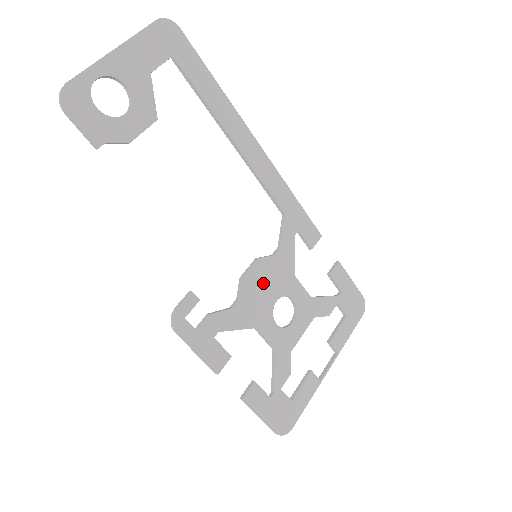
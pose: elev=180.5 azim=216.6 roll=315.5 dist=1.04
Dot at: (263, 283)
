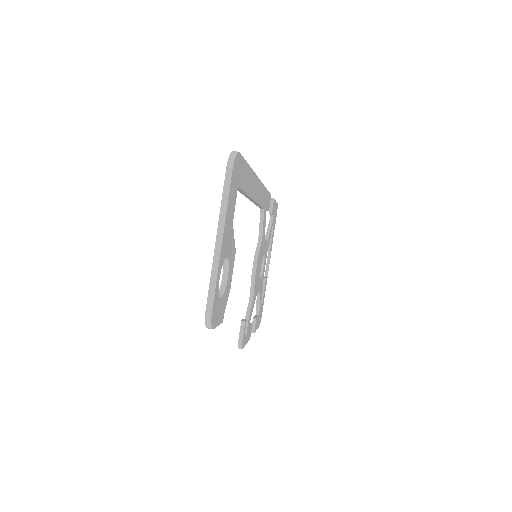
Dot at: occluded
